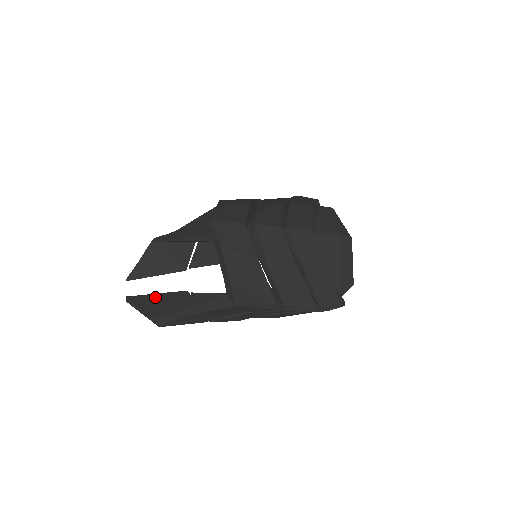
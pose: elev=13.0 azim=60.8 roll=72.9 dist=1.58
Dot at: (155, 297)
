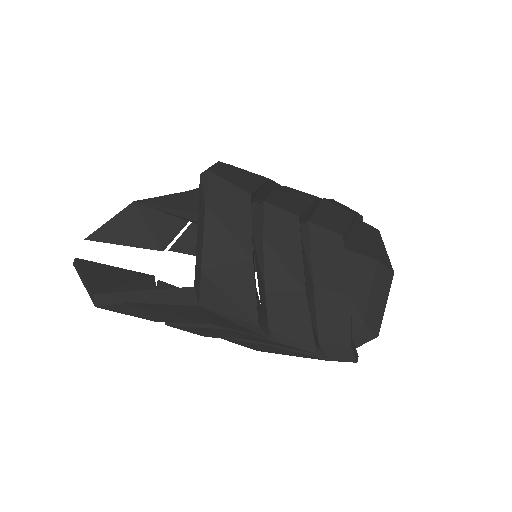
Dot at: (110, 269)
